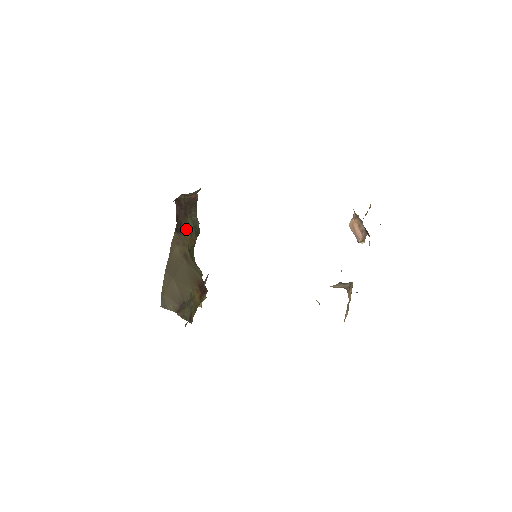
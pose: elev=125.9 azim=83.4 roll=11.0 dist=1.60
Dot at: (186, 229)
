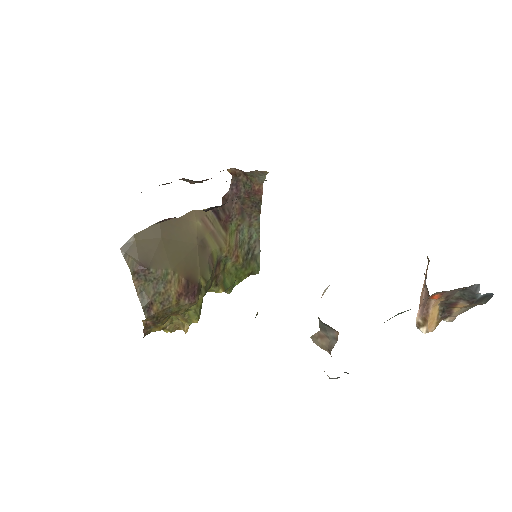
Dot at: (235, 233)
